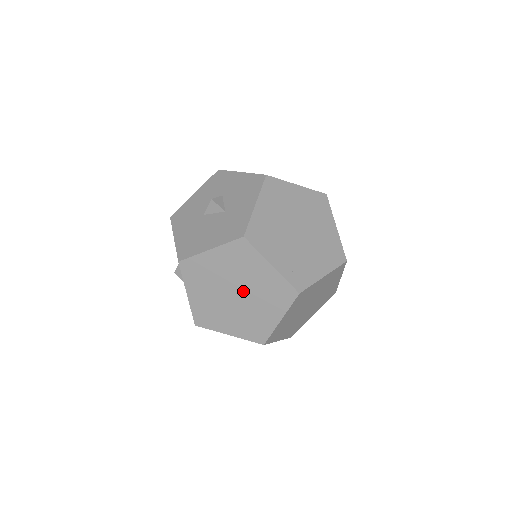
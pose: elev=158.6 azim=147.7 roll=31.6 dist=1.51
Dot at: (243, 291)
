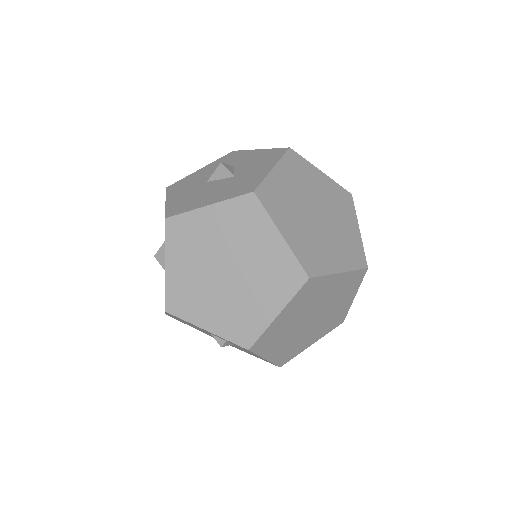
Dot at: (237, 267)
